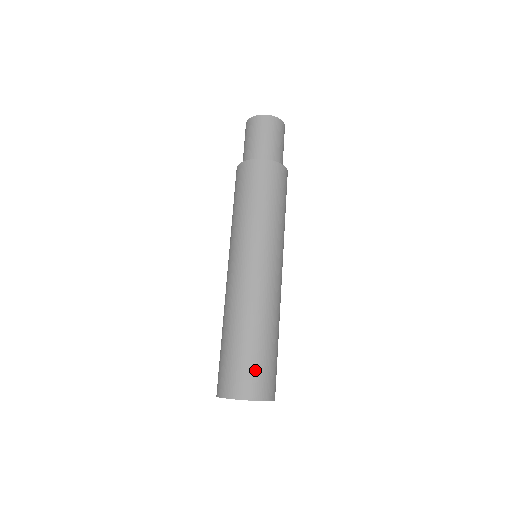
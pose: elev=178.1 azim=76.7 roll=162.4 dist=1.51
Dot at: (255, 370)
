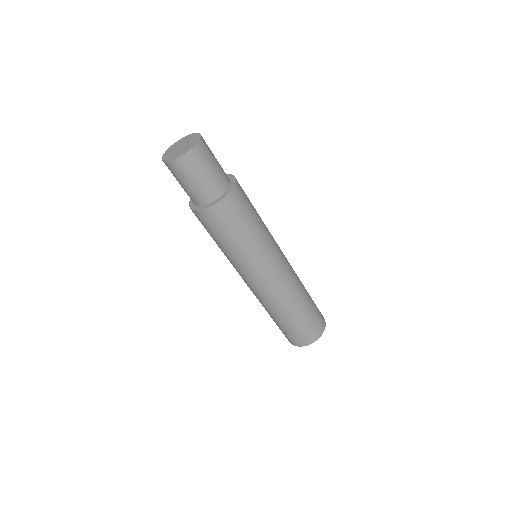
Dot at: (288, 334)
